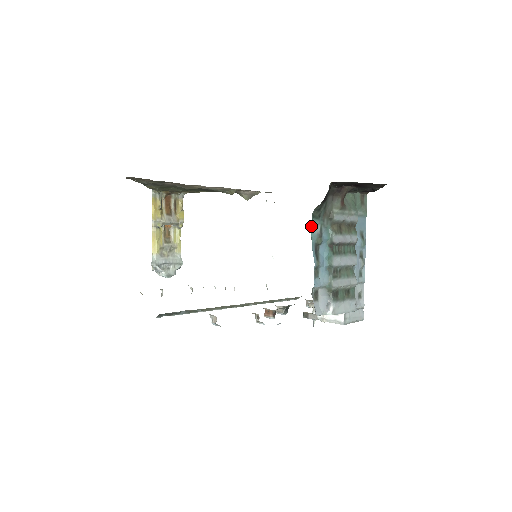
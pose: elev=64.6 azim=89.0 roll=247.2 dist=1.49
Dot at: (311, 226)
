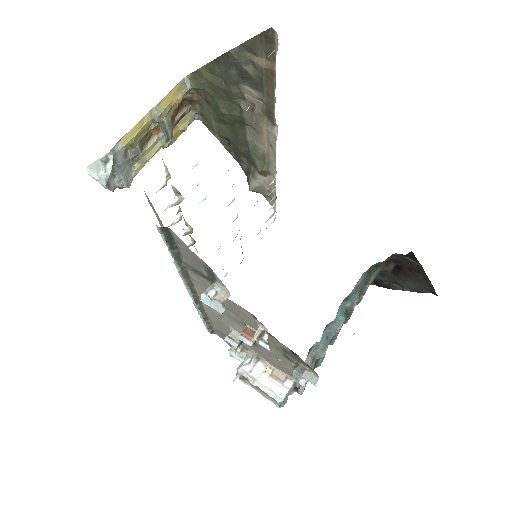
Dot at: (361, 276)
